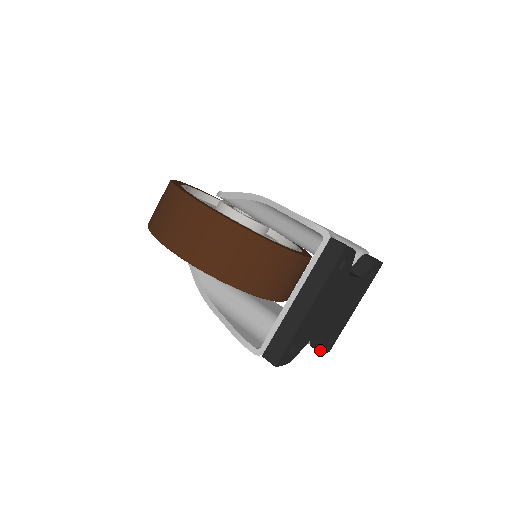
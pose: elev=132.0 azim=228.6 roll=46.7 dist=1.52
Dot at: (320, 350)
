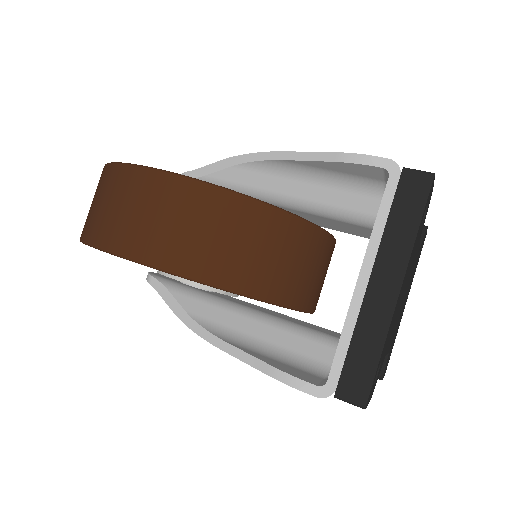
Dot at: (381, 374)
